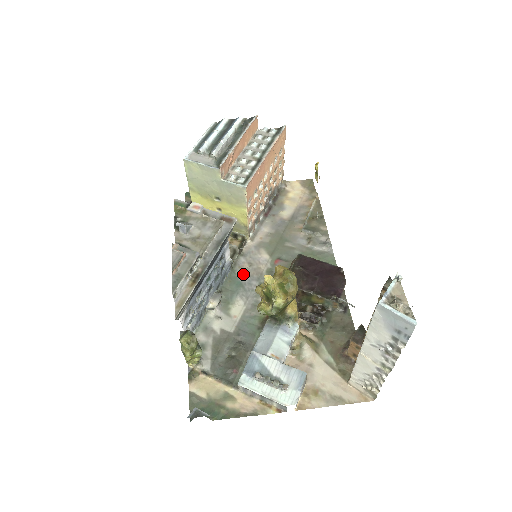
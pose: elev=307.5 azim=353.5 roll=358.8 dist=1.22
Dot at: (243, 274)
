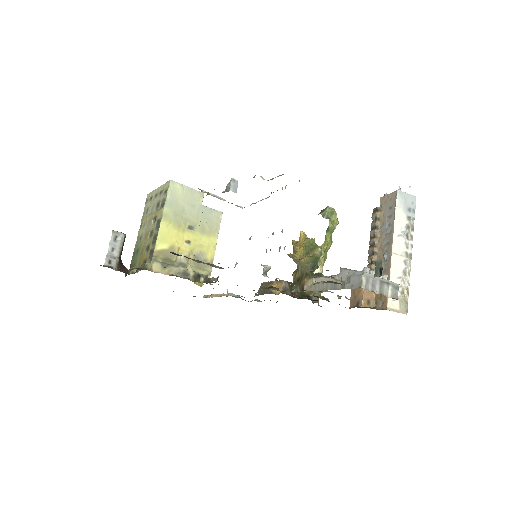
Dot at: occluded
